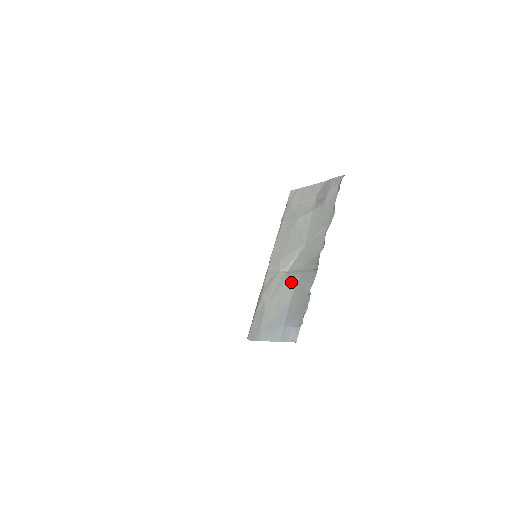
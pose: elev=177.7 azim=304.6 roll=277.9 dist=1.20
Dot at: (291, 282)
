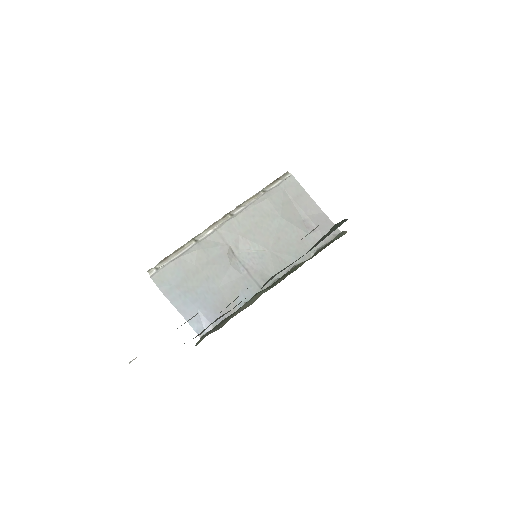
Dot at: (232, 270)
